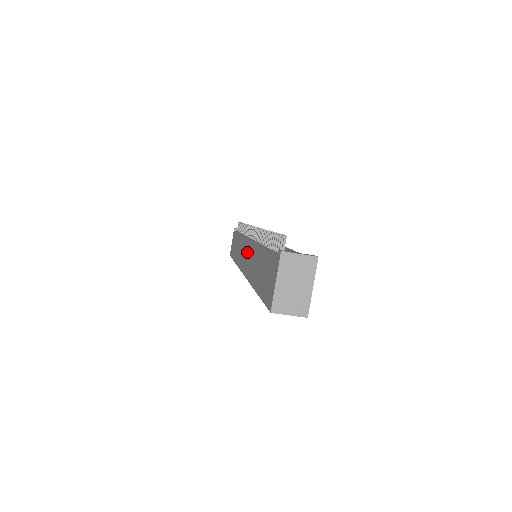
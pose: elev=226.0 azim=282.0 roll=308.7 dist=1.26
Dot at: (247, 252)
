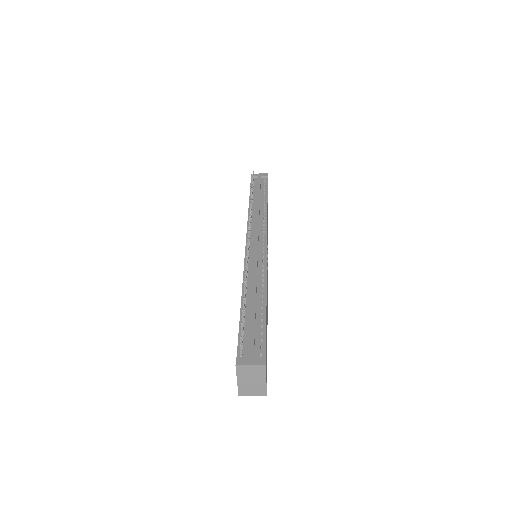
Dot at: occluded
